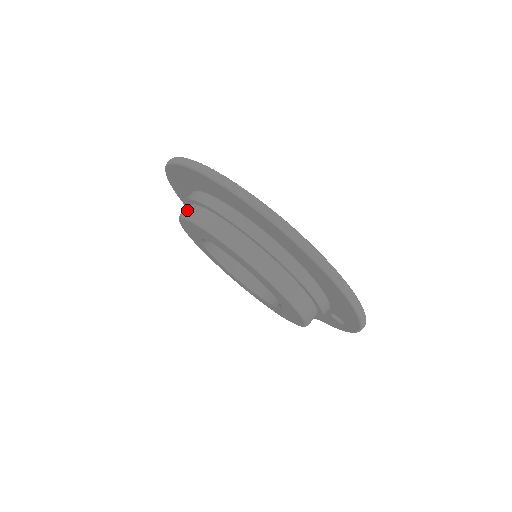
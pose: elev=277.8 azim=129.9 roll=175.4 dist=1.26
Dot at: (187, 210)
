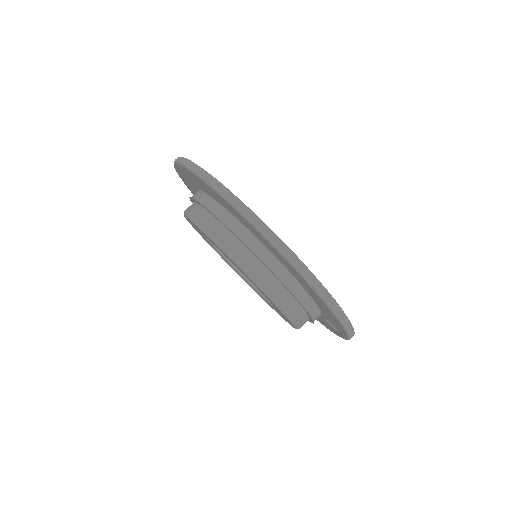
Dot at: (189, 208)
